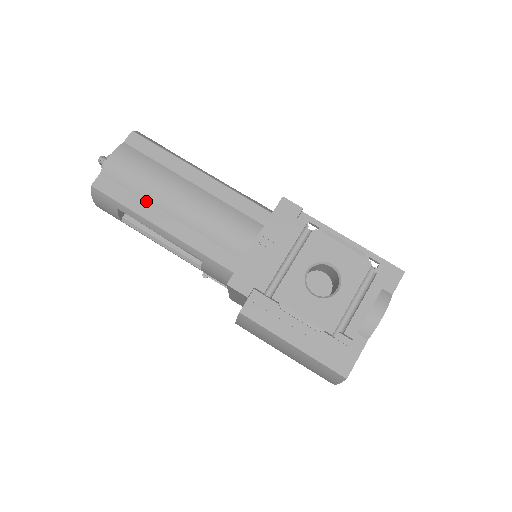
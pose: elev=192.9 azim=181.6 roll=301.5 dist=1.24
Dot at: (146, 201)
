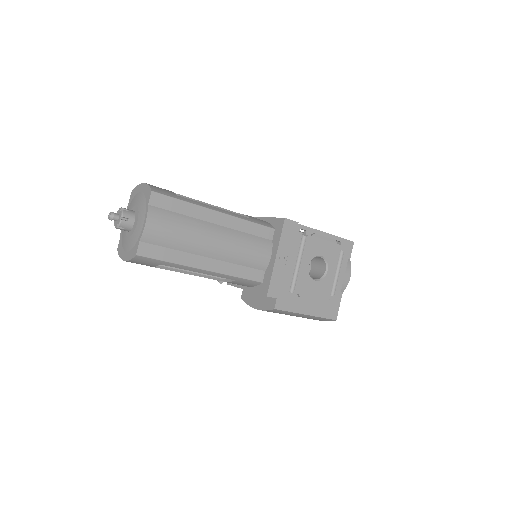
Dot at: (186, 252)
